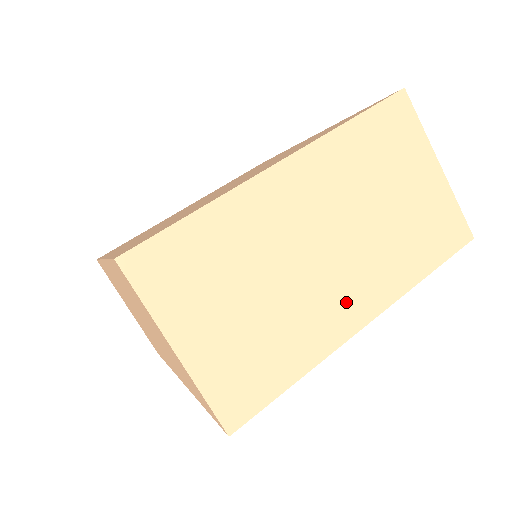
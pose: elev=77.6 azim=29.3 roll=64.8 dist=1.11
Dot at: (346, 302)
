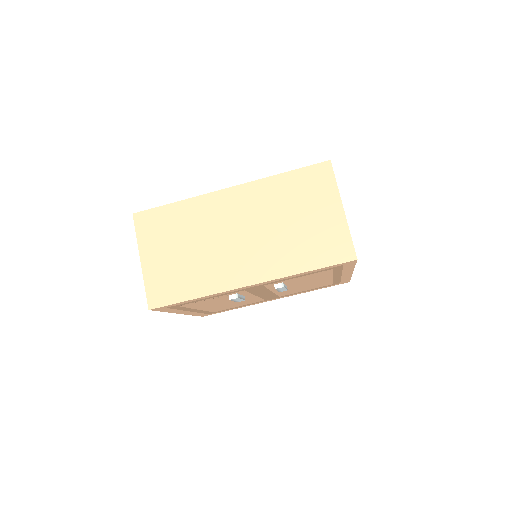
Dot at: occluded
